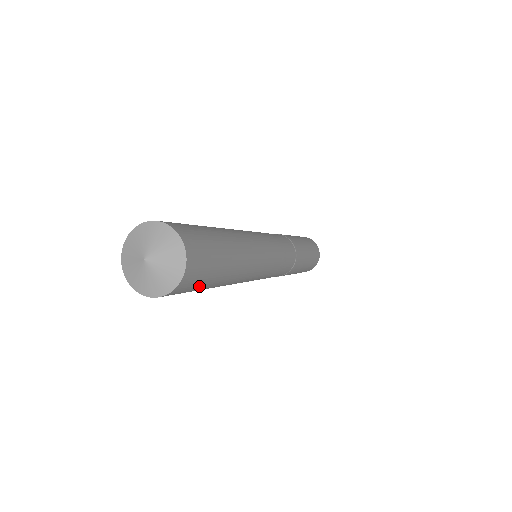
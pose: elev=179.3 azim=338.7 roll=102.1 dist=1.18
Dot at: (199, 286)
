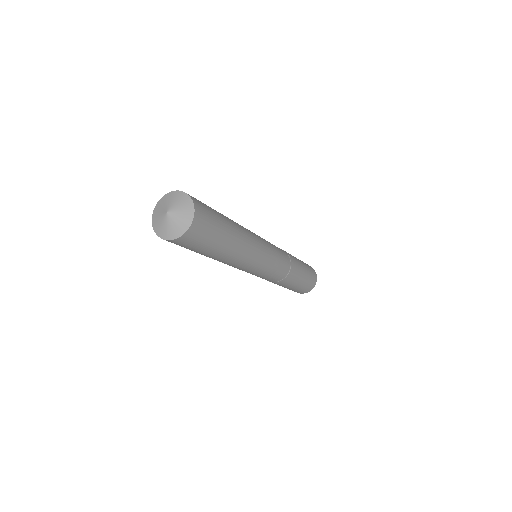
Dot at: (193, 248)
